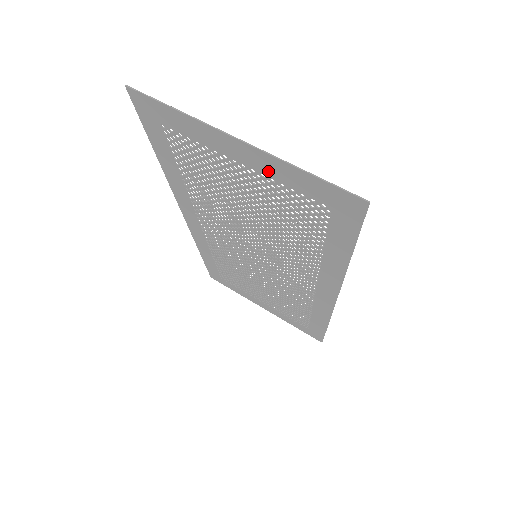
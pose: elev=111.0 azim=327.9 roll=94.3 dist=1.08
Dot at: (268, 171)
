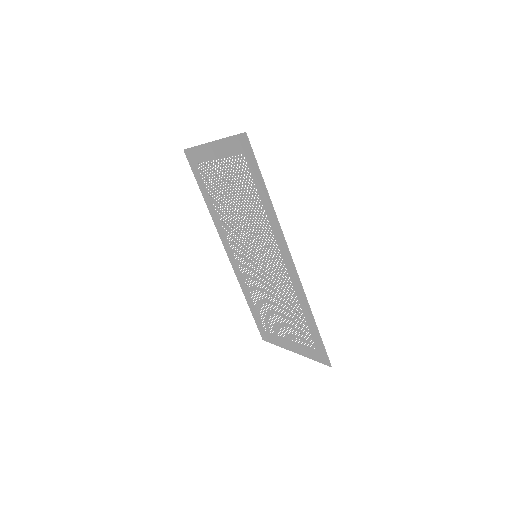
Dot at: (223, 153)
